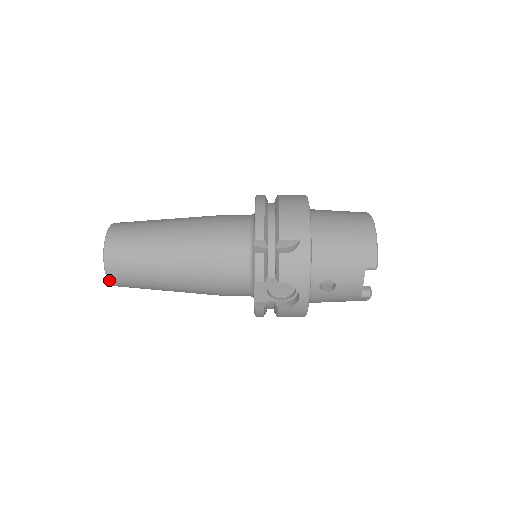
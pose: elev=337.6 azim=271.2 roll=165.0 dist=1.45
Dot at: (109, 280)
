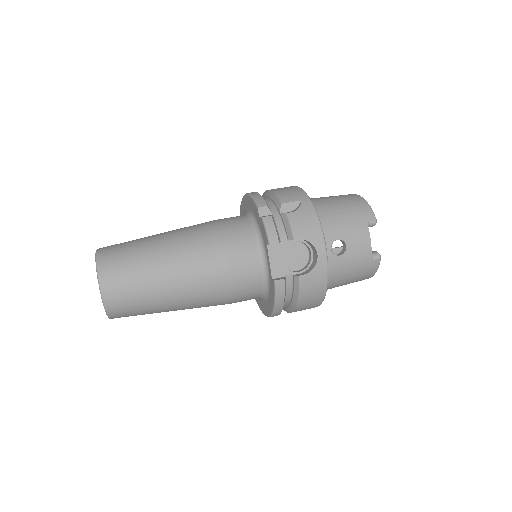
Dot at: (104, 298)
